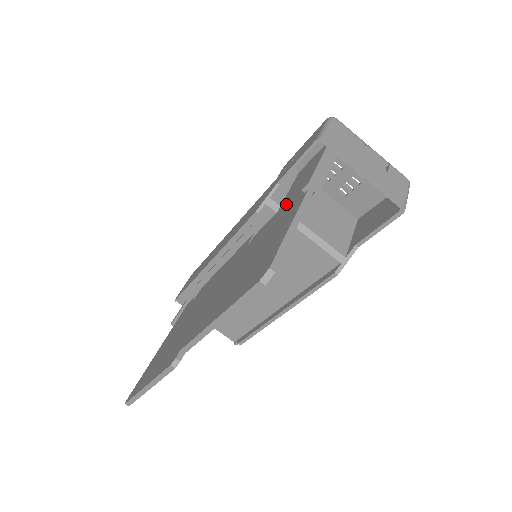
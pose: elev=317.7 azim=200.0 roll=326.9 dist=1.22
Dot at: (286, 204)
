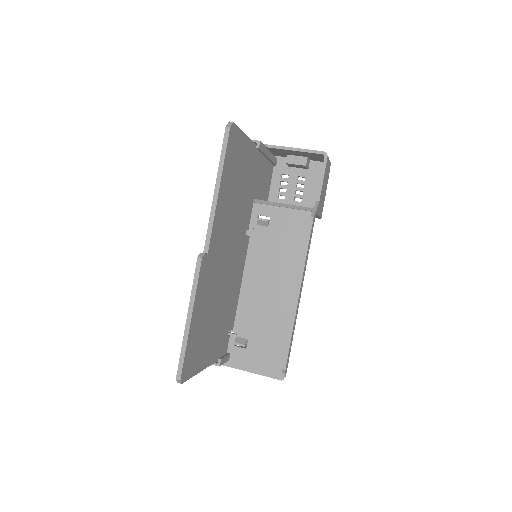
Dot at: occluded
